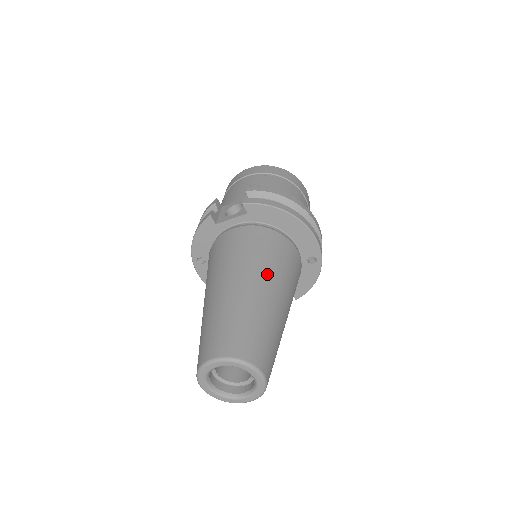
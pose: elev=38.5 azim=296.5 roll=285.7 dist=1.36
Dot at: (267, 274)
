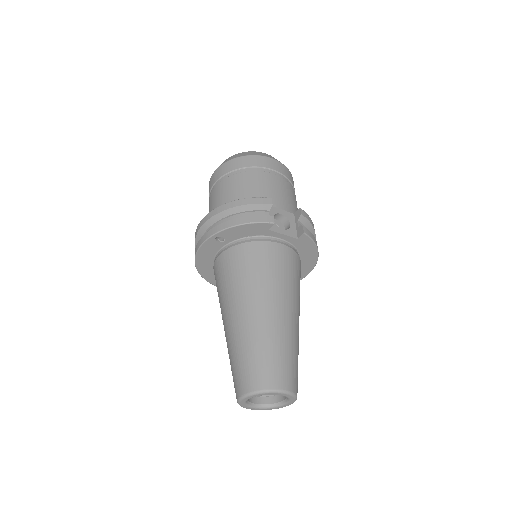
Dot at: occluded
